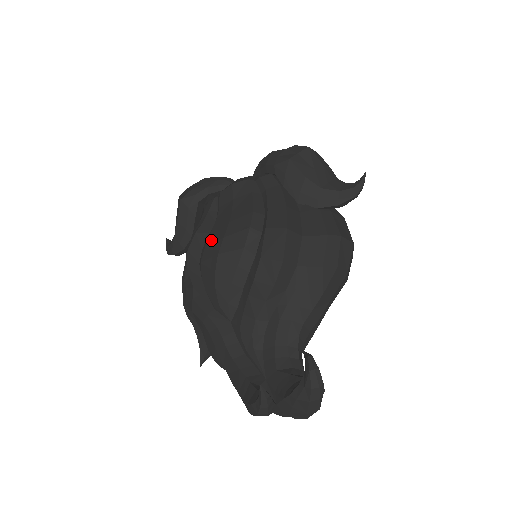
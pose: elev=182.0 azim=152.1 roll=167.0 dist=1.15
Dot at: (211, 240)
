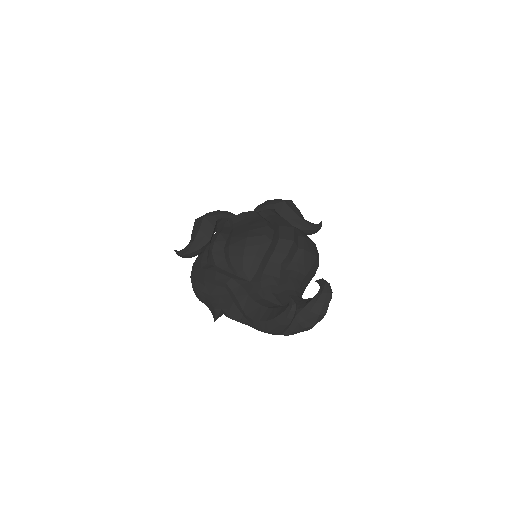
Dot at: (236, 234)
